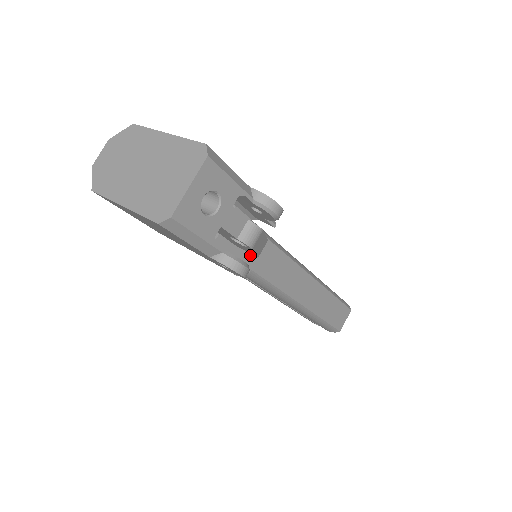
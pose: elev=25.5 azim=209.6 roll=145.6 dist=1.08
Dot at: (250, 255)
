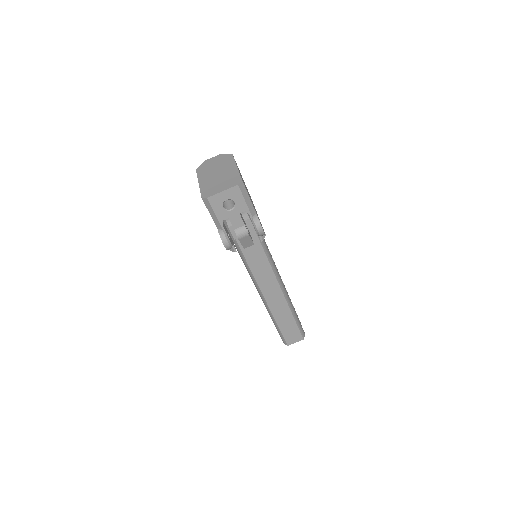
Dot at: (248, 250)
